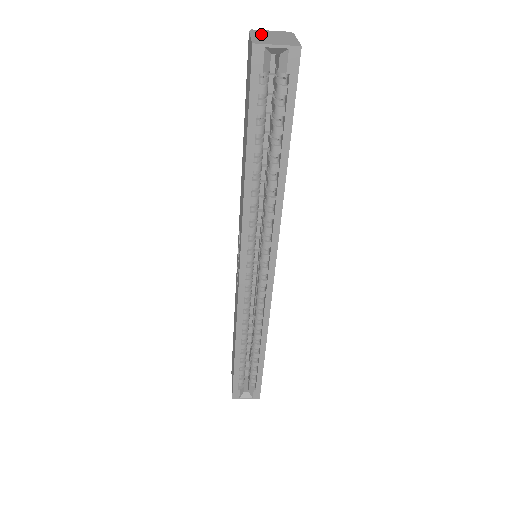
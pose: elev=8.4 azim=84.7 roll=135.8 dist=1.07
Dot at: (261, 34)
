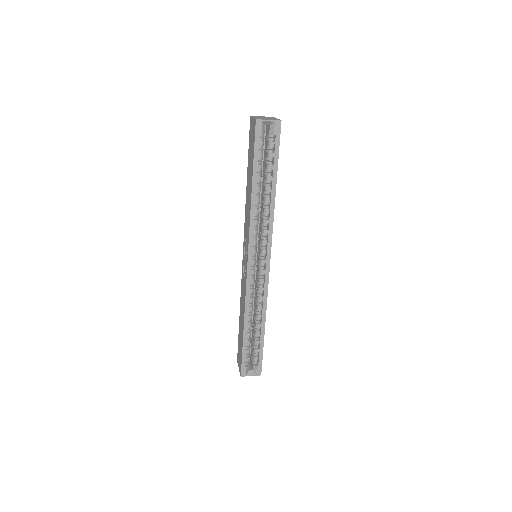
Dot at: (258, 117)
